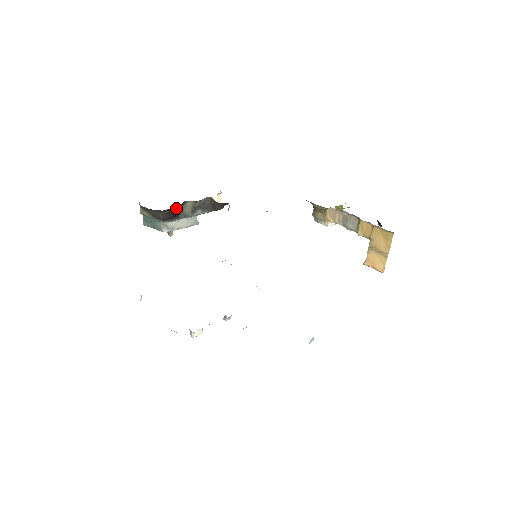
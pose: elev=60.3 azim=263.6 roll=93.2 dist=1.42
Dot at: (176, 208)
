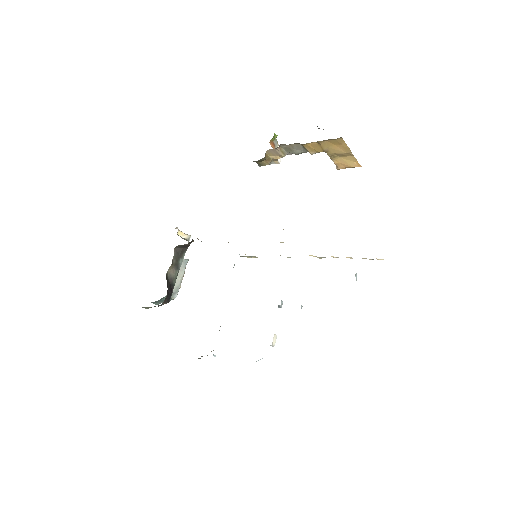
Dot at: occluded
